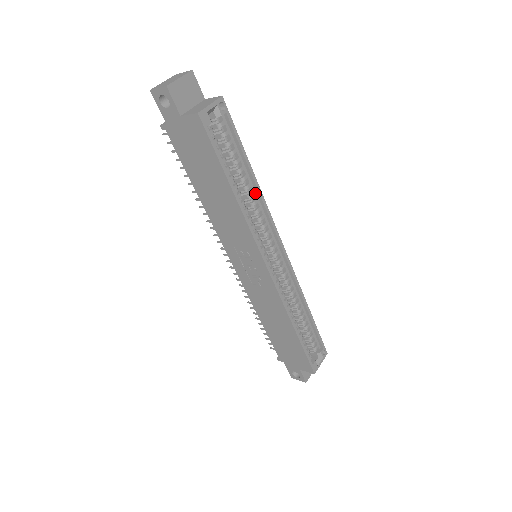
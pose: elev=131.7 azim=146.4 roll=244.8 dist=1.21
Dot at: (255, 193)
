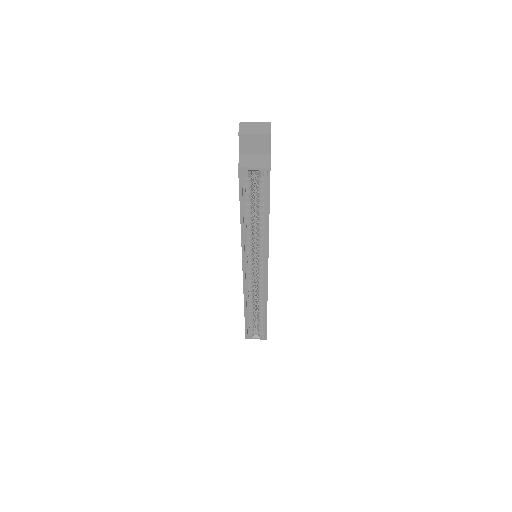
Dot at: (265, 231)
